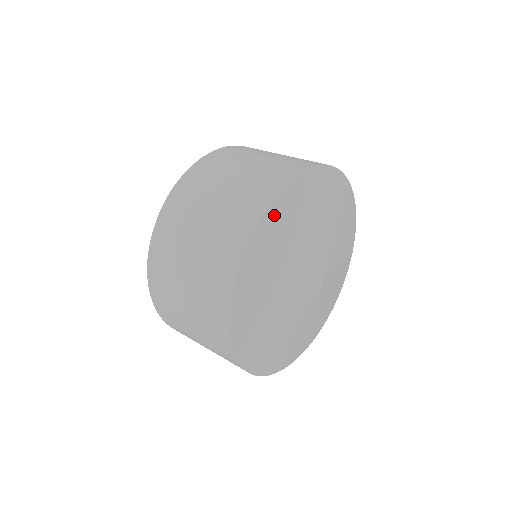
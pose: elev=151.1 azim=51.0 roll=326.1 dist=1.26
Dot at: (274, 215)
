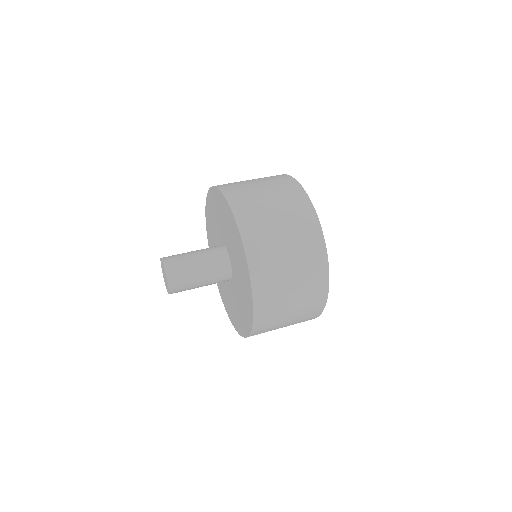
Dot at: occluded
